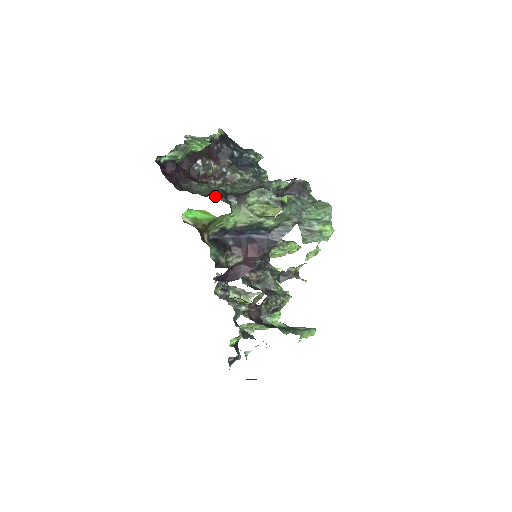
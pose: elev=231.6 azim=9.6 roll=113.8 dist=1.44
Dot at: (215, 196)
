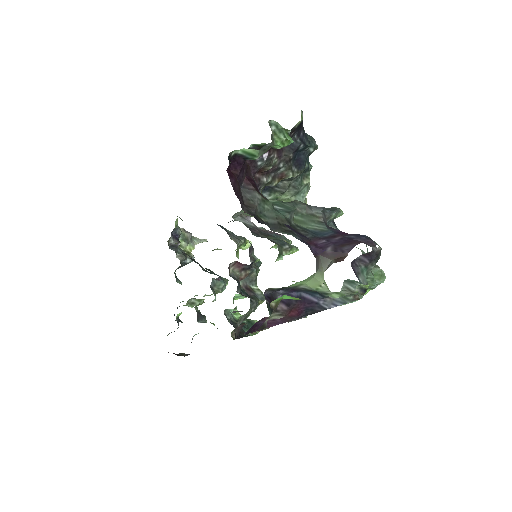
Dot at: occluded
